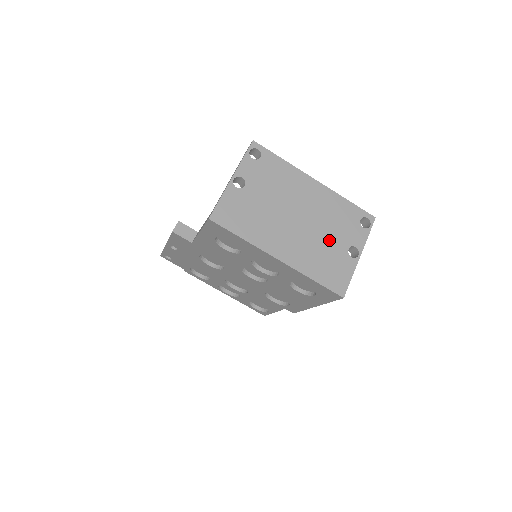
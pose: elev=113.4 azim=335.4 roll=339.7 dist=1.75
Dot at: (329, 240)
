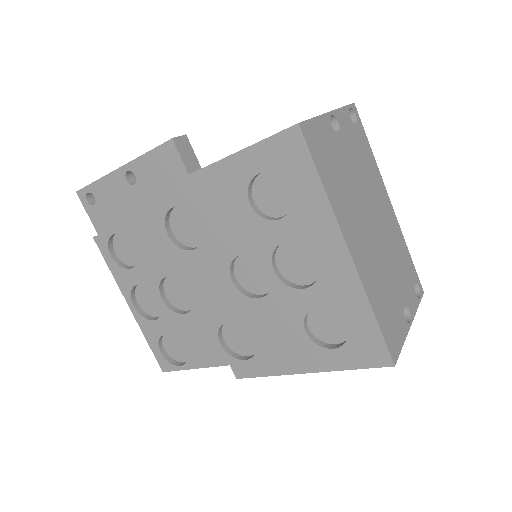
Dot at: (392, 278)
